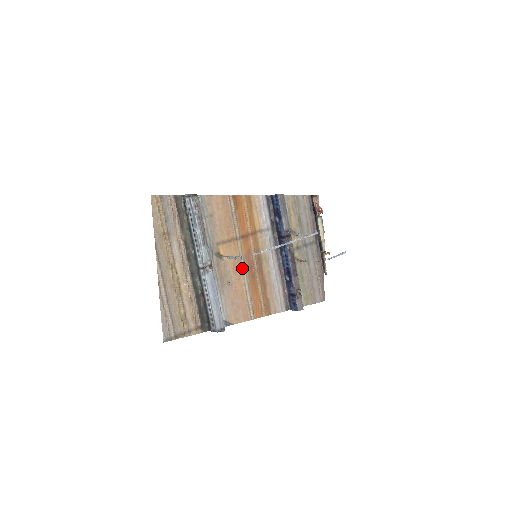
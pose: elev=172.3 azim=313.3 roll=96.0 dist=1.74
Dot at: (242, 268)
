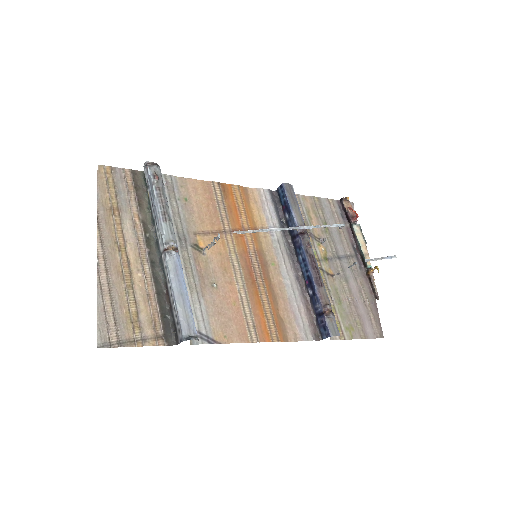
Dot at: (235, 269)
